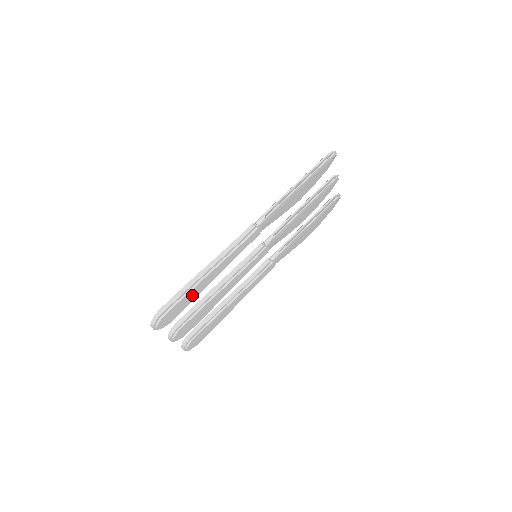
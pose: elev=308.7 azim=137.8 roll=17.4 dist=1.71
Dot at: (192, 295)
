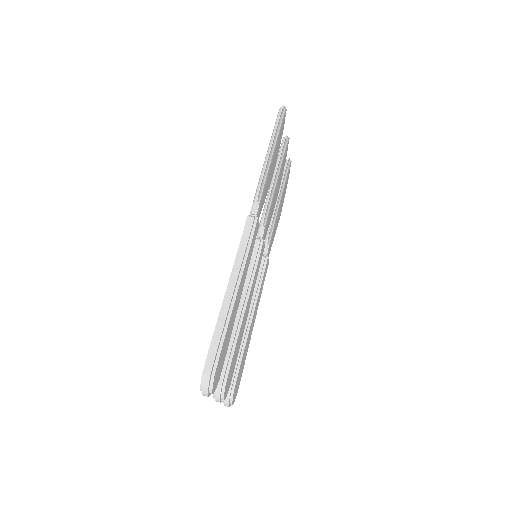
Dot at: (229, 330)
